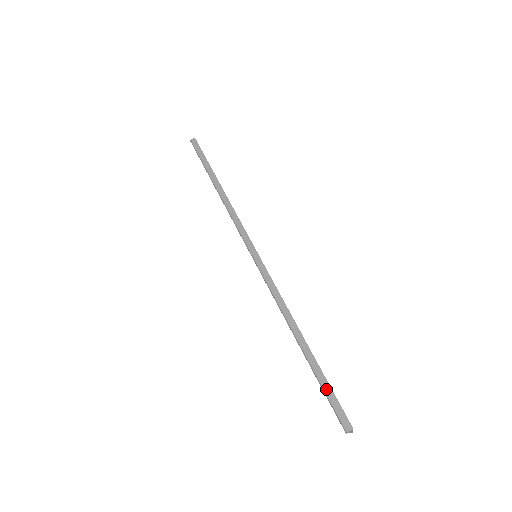
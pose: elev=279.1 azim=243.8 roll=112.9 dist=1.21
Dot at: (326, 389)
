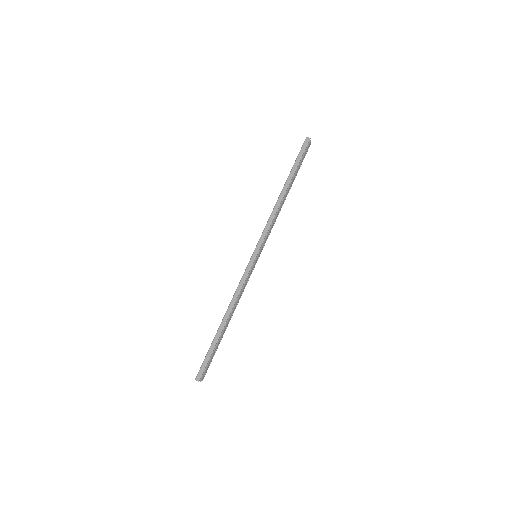
Dot at: (208, 355)
